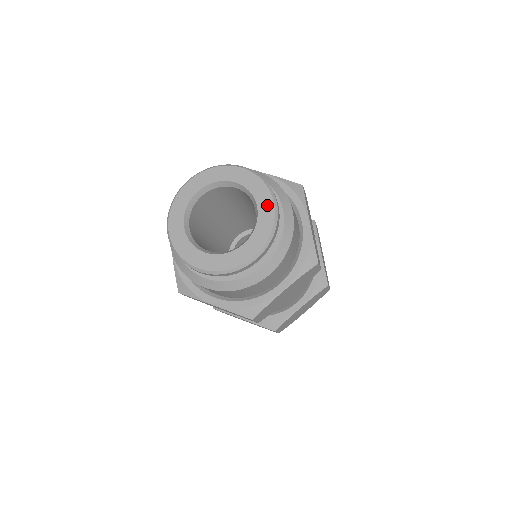
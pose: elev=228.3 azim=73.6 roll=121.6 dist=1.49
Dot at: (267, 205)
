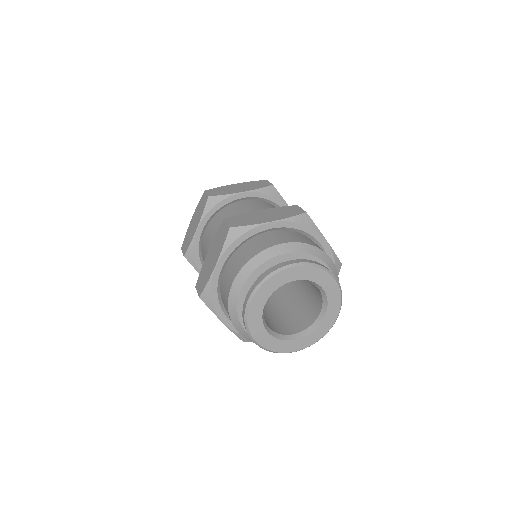
Dot at: (331, 320)
